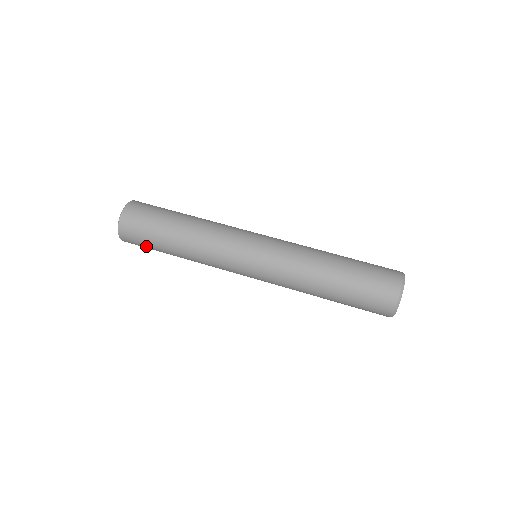
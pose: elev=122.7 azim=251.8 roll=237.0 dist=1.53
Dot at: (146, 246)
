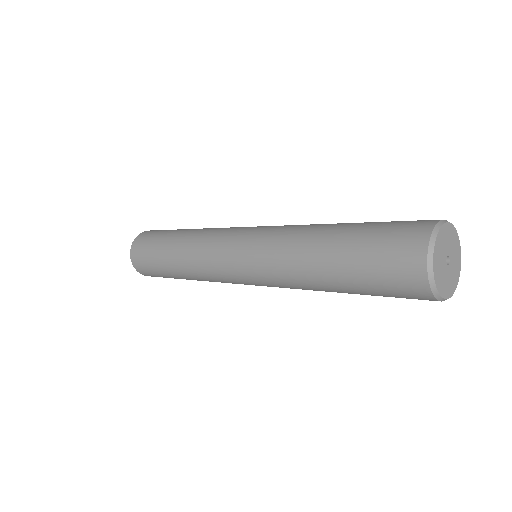
Dot at: (155, 236)
